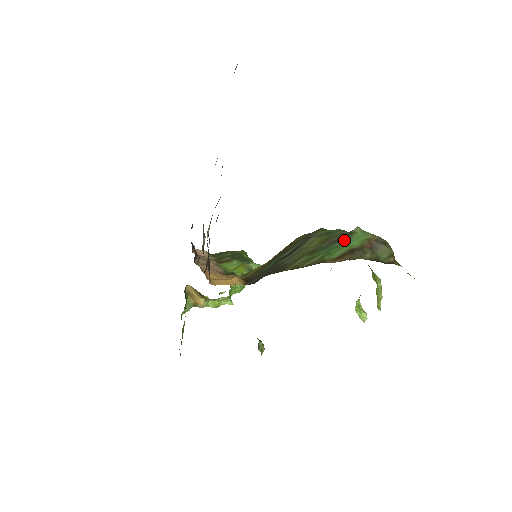
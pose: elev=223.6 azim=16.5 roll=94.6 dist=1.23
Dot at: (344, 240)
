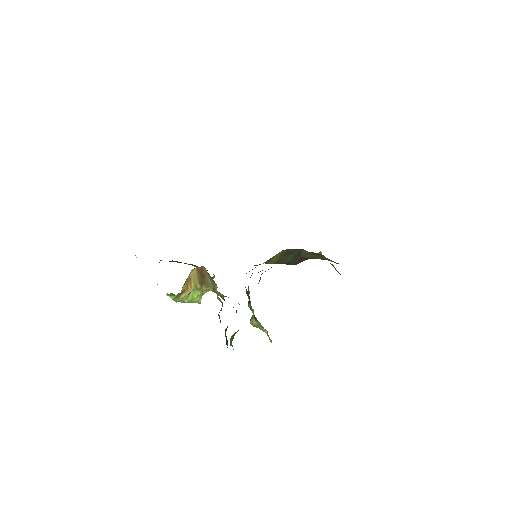
Dot at: (322, 256)
